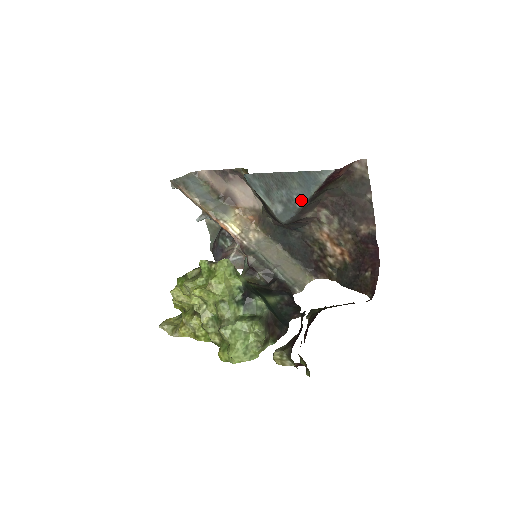
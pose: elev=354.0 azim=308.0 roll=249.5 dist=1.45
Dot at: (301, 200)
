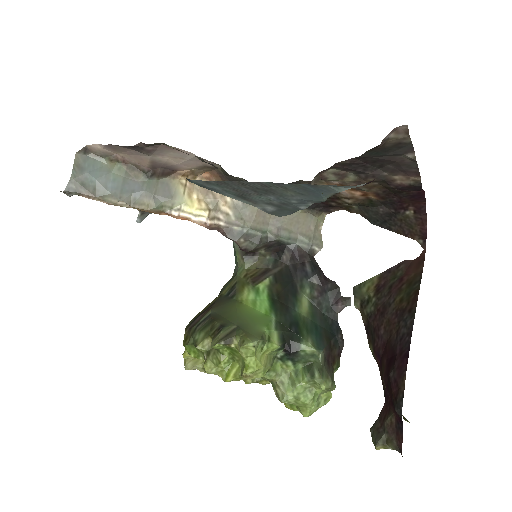
Dot at: (305, 203)
